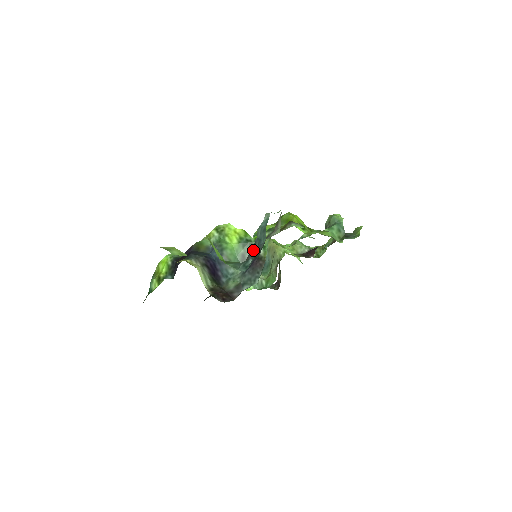
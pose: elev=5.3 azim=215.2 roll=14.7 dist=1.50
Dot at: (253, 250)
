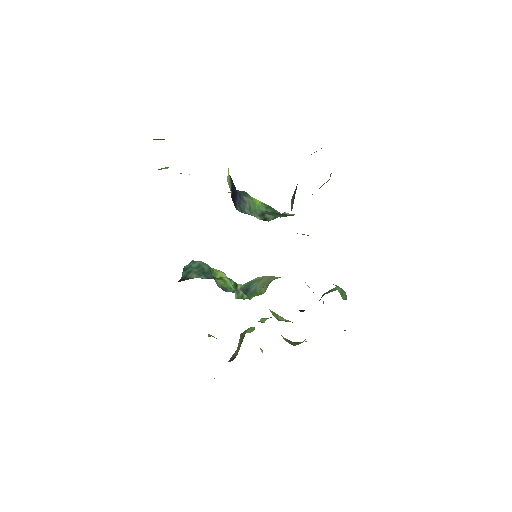
Dot at: occluded
